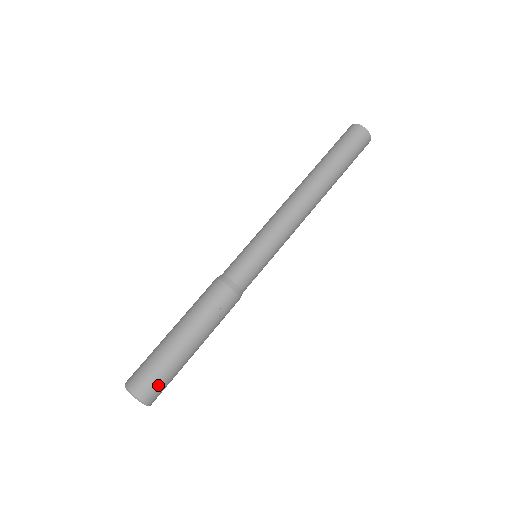
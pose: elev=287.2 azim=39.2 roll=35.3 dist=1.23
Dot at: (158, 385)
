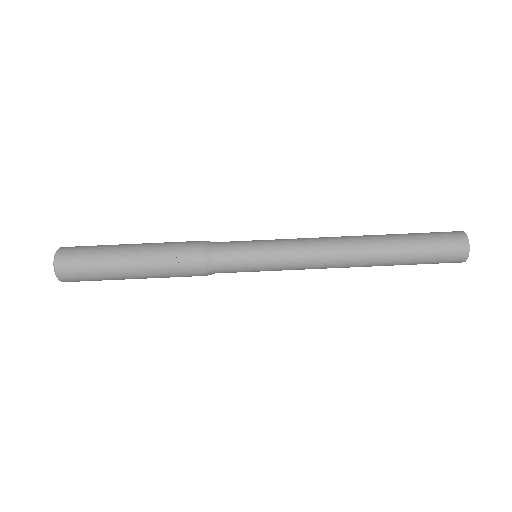
Dot at: (77, 268)
